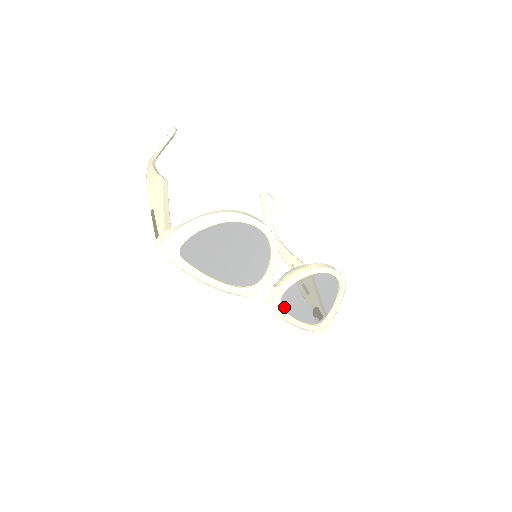
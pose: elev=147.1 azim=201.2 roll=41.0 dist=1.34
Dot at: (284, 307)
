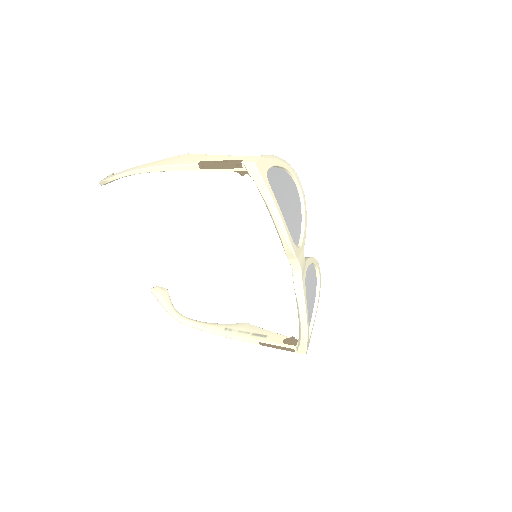
Dot at: occluded
